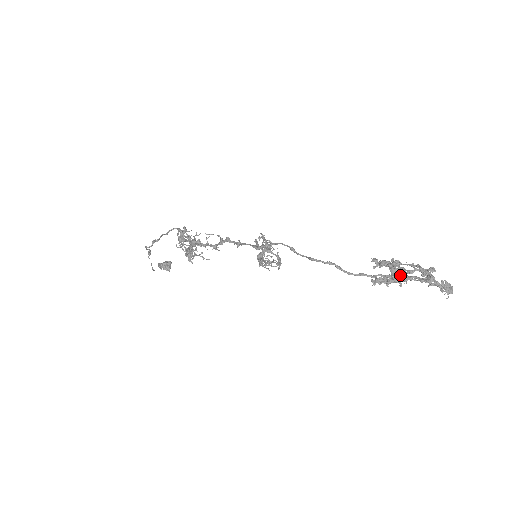
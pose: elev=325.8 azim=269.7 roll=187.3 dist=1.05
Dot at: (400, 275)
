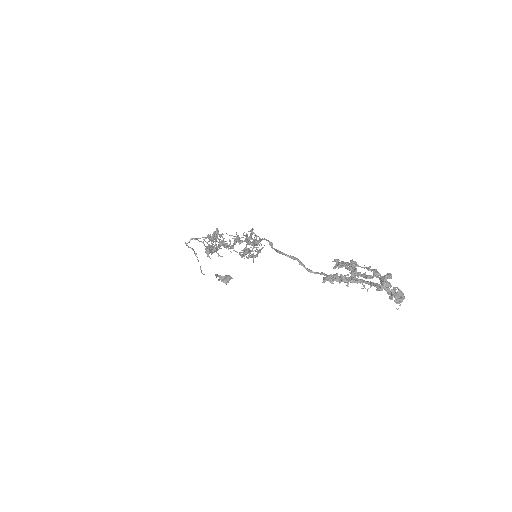
Dot at: occluded
